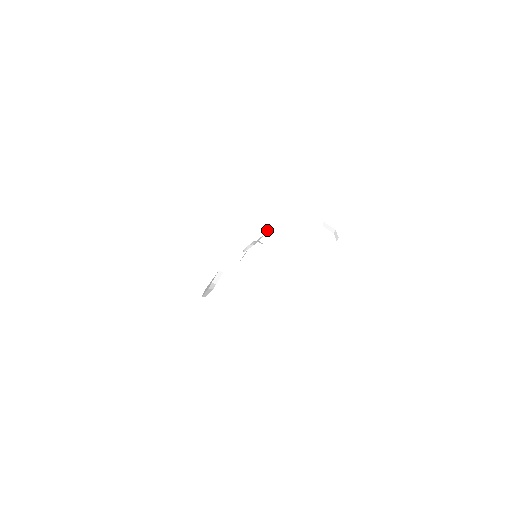
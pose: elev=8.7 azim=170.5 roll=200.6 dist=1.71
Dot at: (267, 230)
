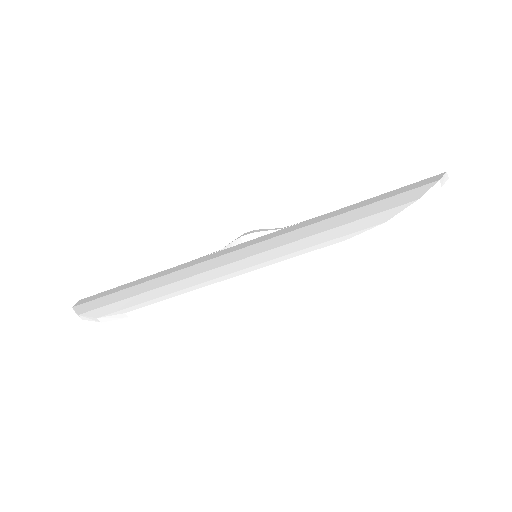
Dot at: occluded
